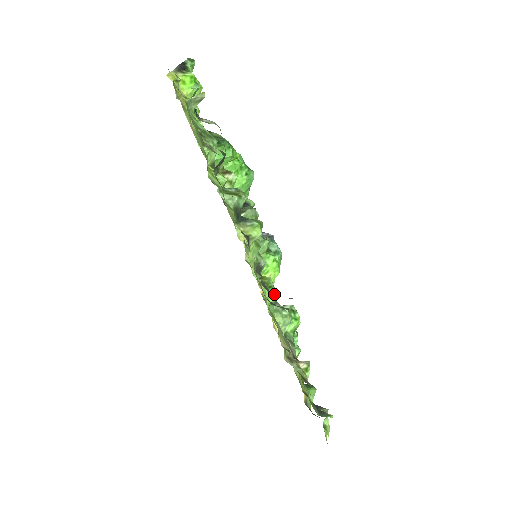
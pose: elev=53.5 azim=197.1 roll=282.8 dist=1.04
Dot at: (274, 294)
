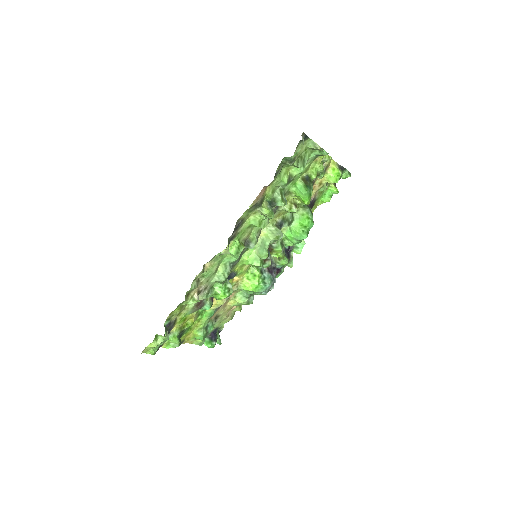
Dot at: (235, 253)
